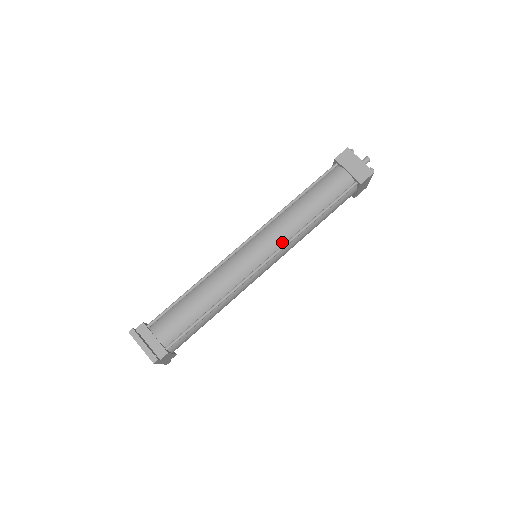
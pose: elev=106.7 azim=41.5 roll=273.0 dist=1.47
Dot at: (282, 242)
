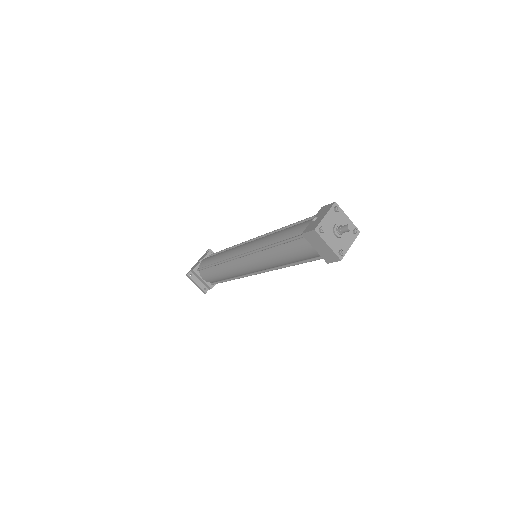
Dot at: (267, 268)
